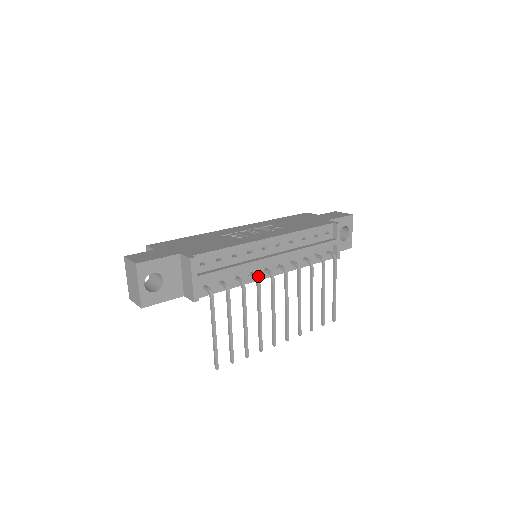
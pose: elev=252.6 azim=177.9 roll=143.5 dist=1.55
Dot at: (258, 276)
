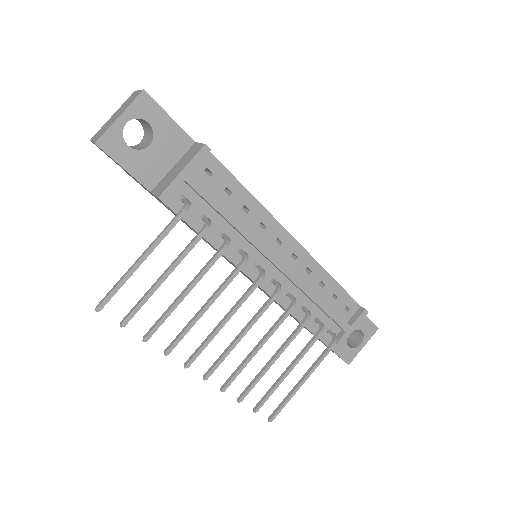
Dot at: (245, 265)
